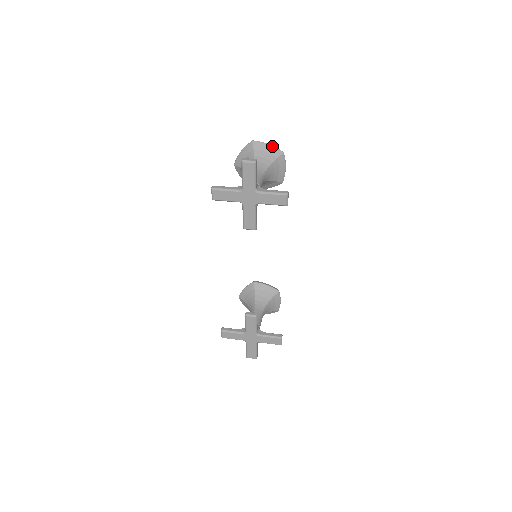
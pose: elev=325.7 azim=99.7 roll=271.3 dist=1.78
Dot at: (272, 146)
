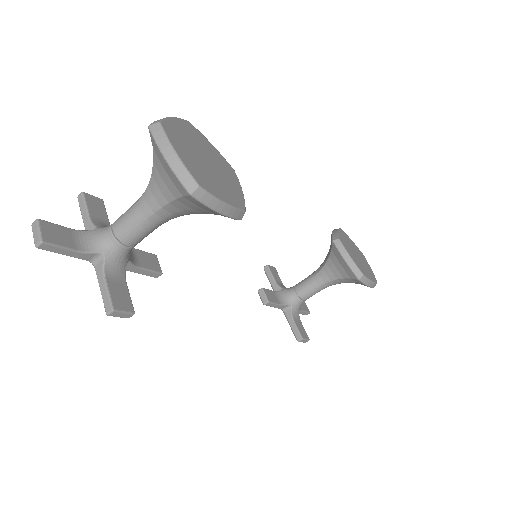
Dot at: (169, 167)
